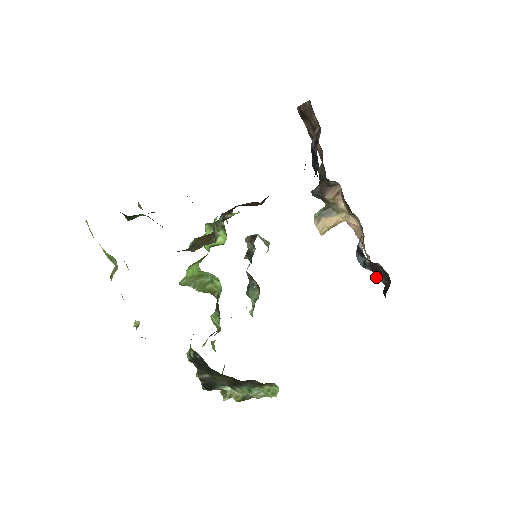
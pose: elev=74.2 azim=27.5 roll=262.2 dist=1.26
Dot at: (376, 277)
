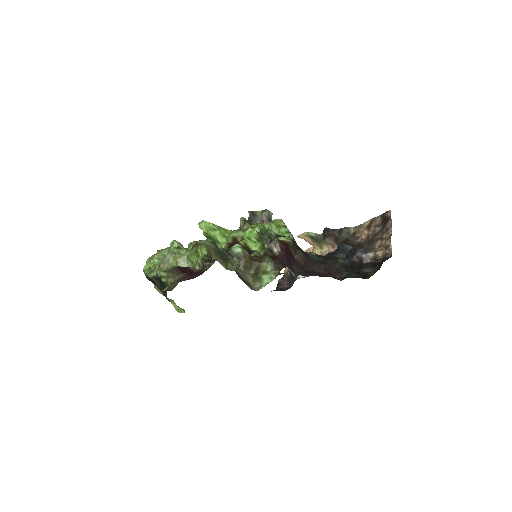
Dot at: occluded
